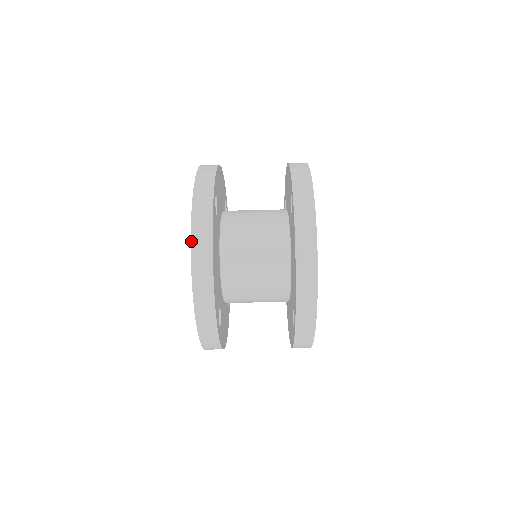
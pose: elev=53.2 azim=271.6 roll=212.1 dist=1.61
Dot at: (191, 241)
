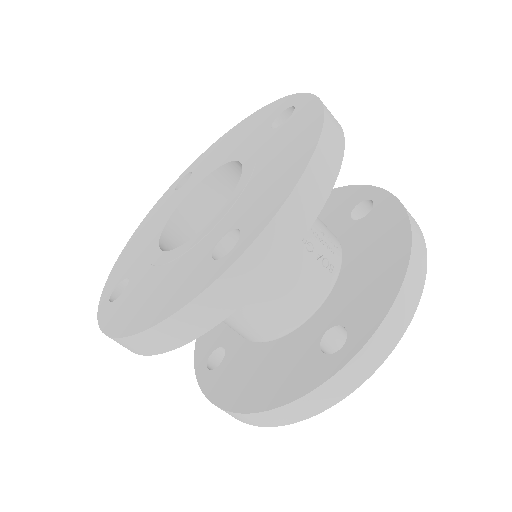
Dot at: (156, 326)
